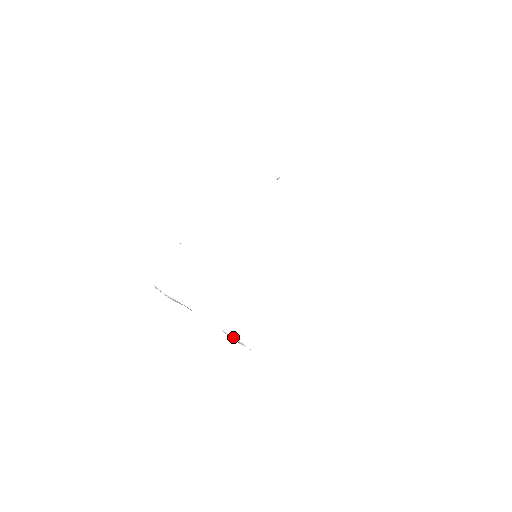
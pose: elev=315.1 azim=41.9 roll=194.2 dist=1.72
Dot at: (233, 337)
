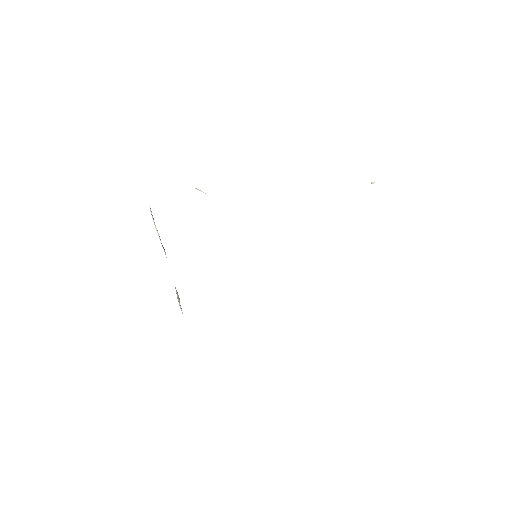
Dot at: (179, 301)
